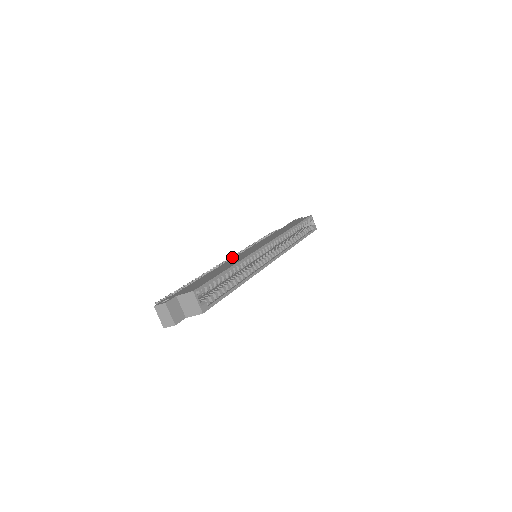
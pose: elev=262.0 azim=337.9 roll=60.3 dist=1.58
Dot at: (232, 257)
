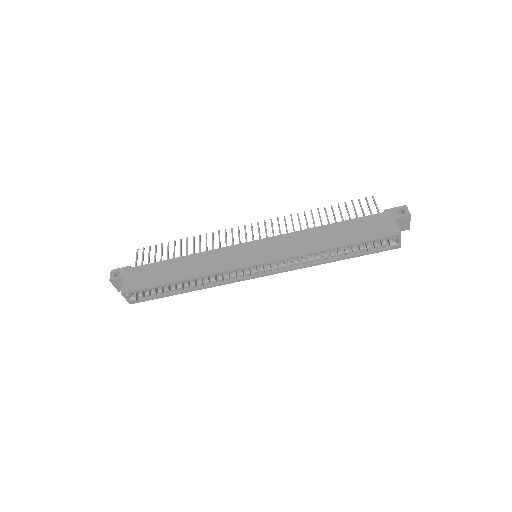
Dot at: (251, 229)
